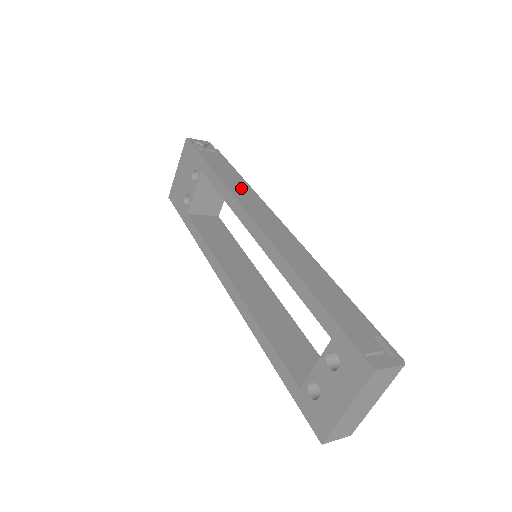
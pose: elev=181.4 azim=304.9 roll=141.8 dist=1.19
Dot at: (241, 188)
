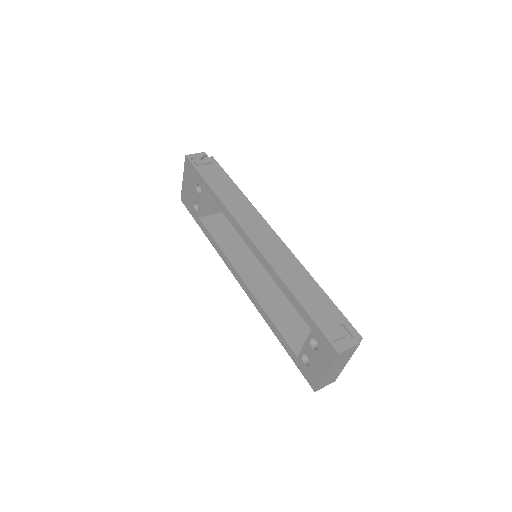
Dot at: (236, 203)
